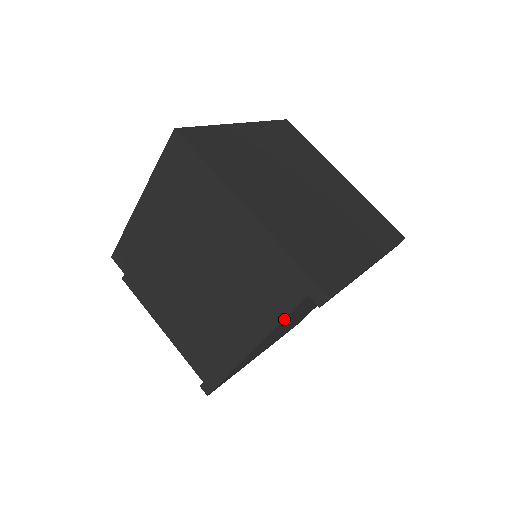
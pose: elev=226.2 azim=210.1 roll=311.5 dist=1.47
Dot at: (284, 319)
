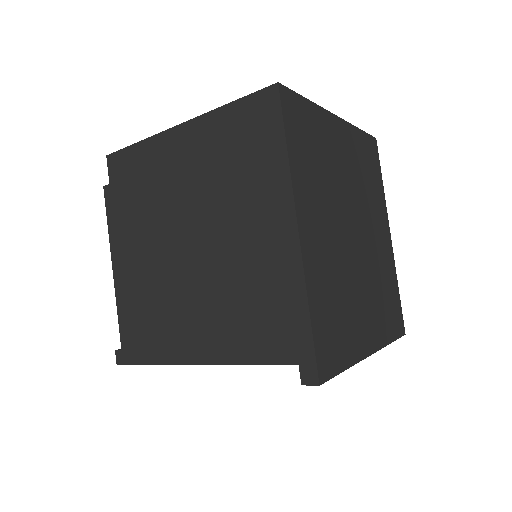
Dot at: (254, 364)
